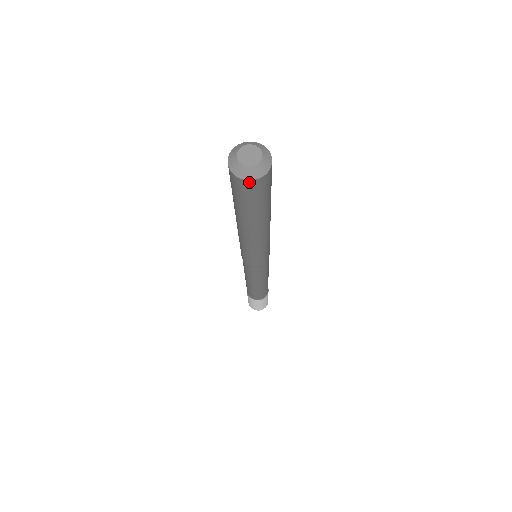
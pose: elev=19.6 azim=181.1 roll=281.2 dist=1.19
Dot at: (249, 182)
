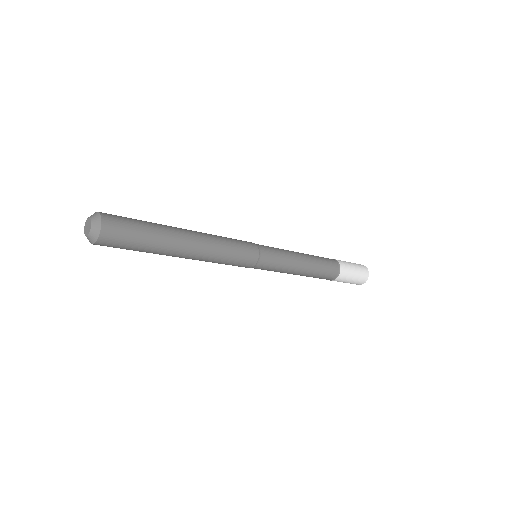
Dot at: (101, 237)
